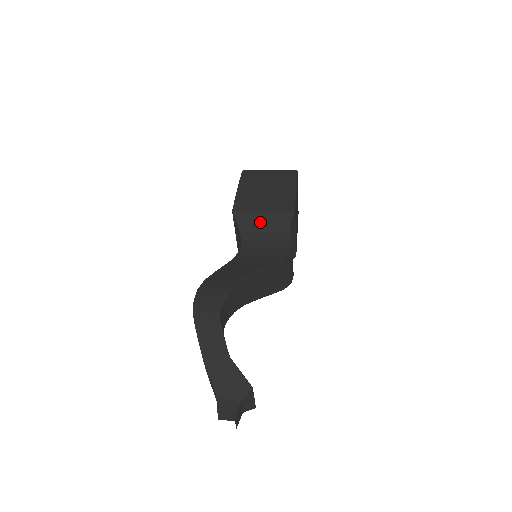
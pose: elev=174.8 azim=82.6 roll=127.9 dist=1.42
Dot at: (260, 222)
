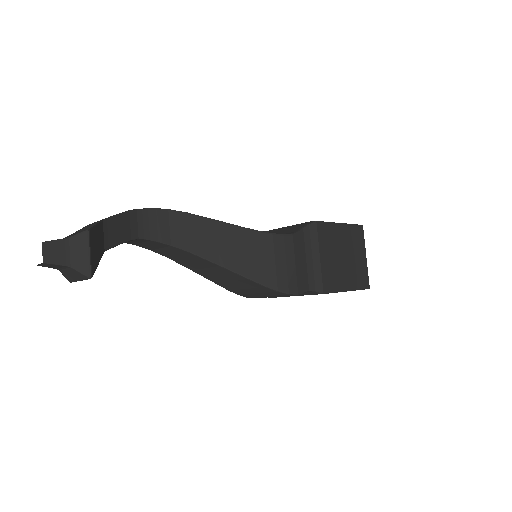
Dot at: (278, 232)
